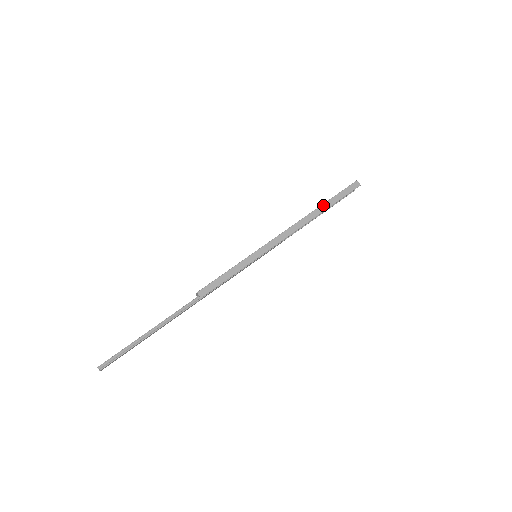
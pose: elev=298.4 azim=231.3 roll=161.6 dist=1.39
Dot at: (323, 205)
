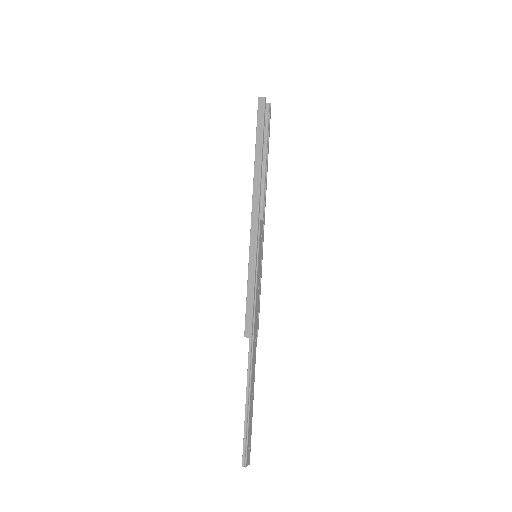
Dot at: (256, 153)
